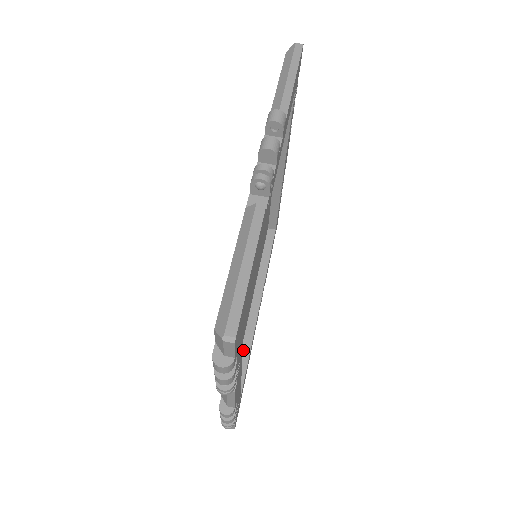
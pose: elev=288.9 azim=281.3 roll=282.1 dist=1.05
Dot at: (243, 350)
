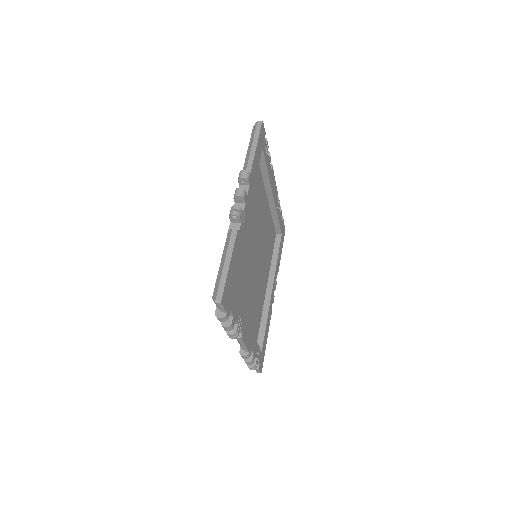
Dot at: (262, 320)
